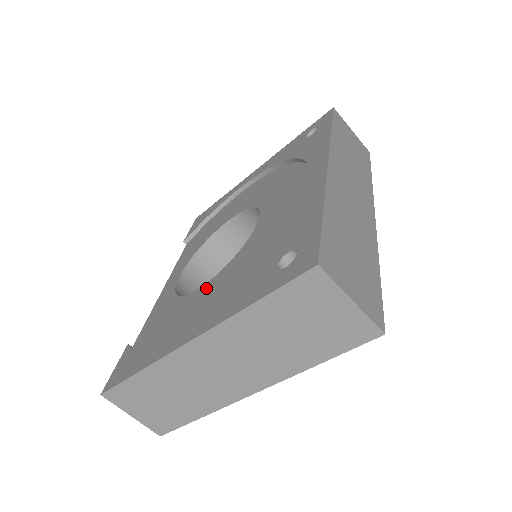
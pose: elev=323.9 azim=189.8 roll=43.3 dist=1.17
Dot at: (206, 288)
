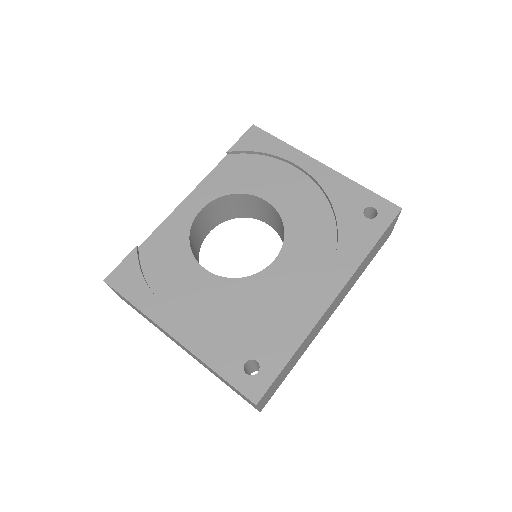
Dot at: (208, 280)
